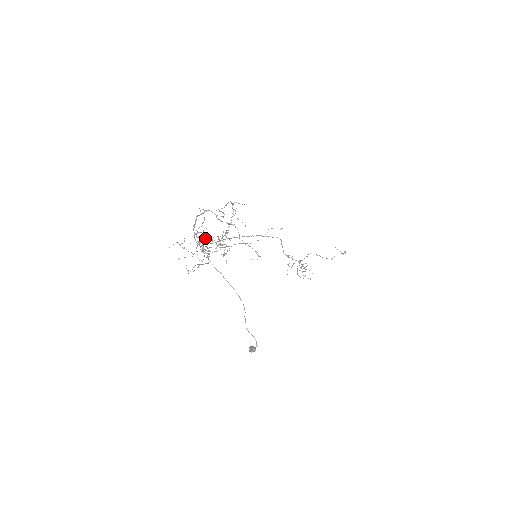
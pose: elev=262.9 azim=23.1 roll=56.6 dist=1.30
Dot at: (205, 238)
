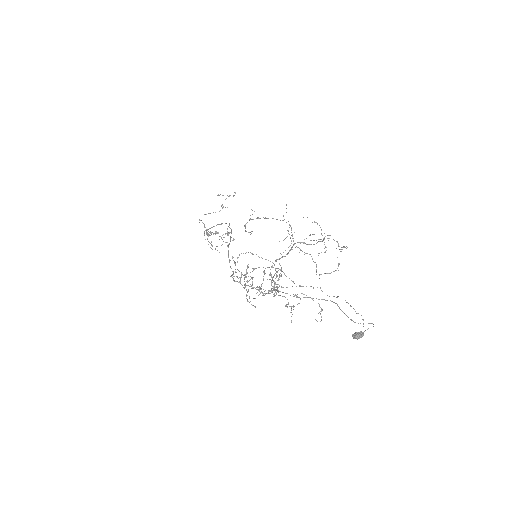
Dot at: occluded
